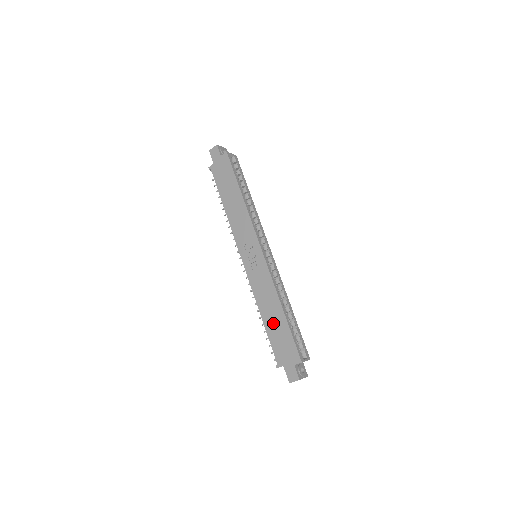
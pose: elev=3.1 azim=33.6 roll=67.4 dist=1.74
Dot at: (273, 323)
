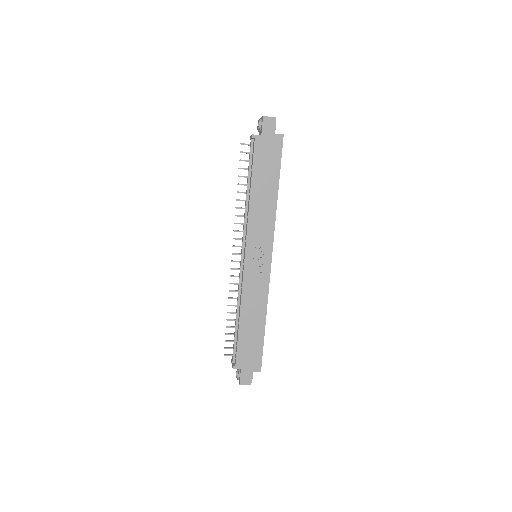
Dot at: (250, 329)
